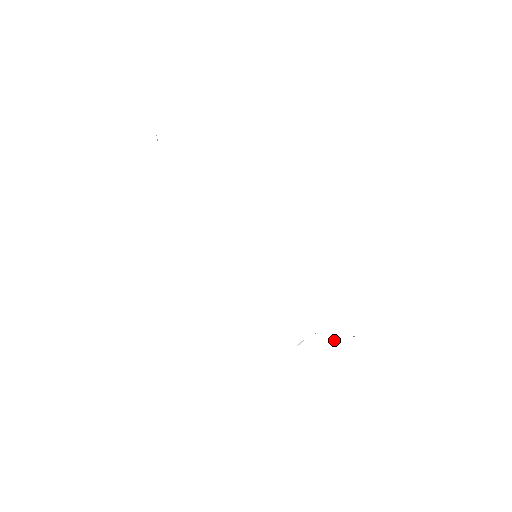
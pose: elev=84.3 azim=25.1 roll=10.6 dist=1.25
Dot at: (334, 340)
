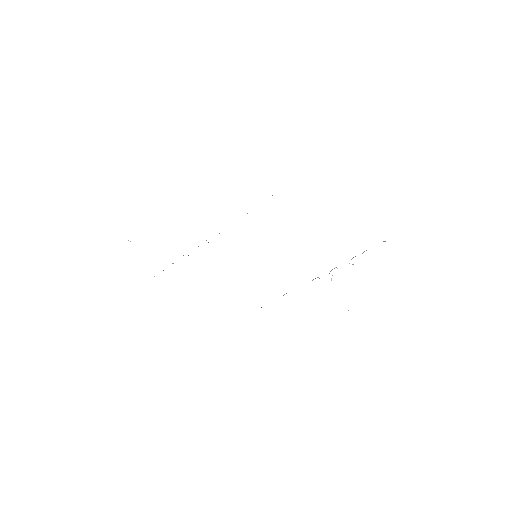
Dot at: occluded
